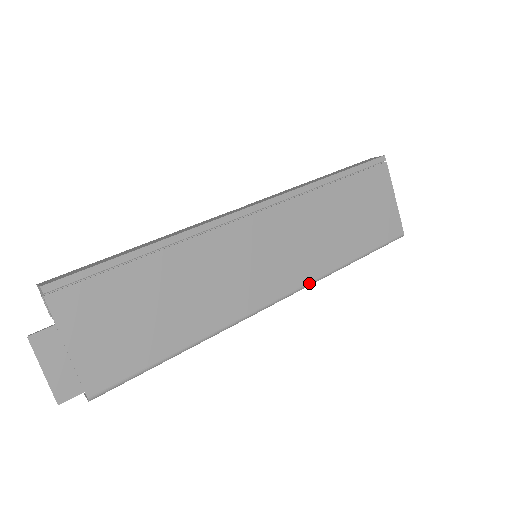
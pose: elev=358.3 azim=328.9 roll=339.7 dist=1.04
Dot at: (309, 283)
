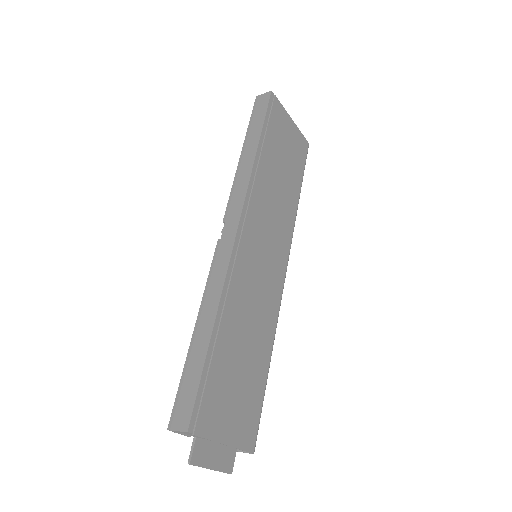
Dot at: (291, 241)
